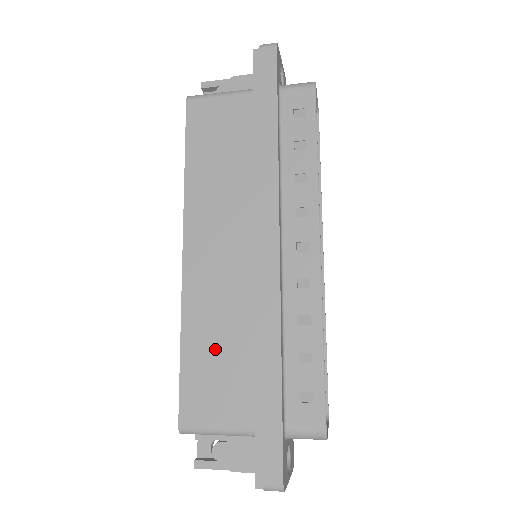
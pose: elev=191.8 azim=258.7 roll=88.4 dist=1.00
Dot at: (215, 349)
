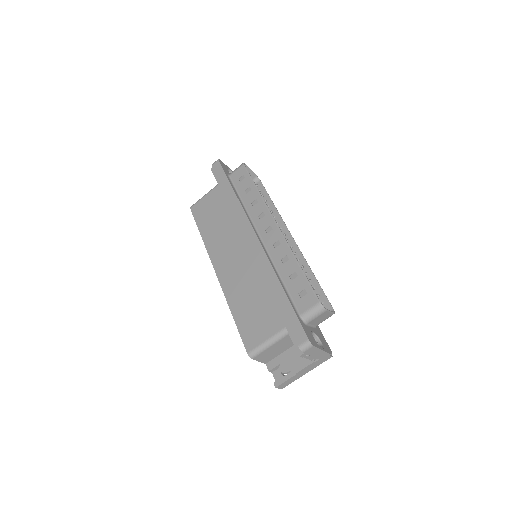
Dot at: (249, 303)
